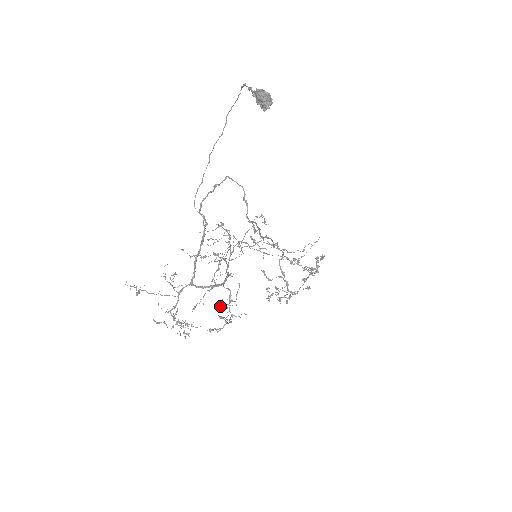
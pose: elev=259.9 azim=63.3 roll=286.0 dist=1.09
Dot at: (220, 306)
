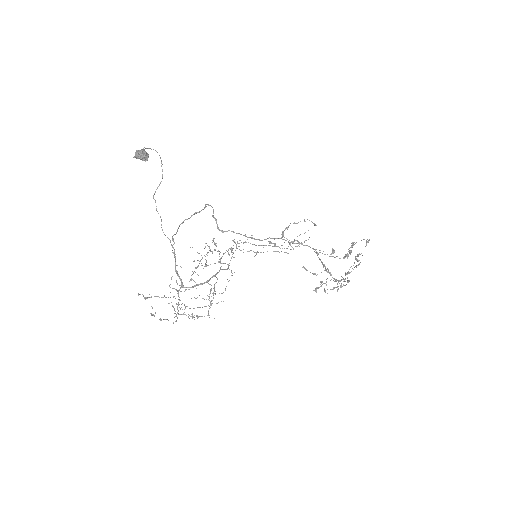
Dot at: (196, 298)
